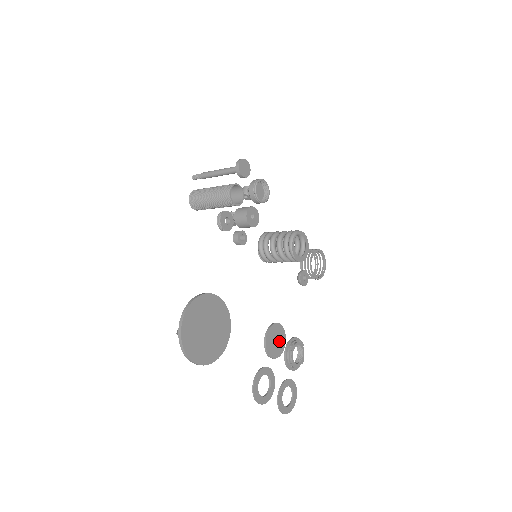
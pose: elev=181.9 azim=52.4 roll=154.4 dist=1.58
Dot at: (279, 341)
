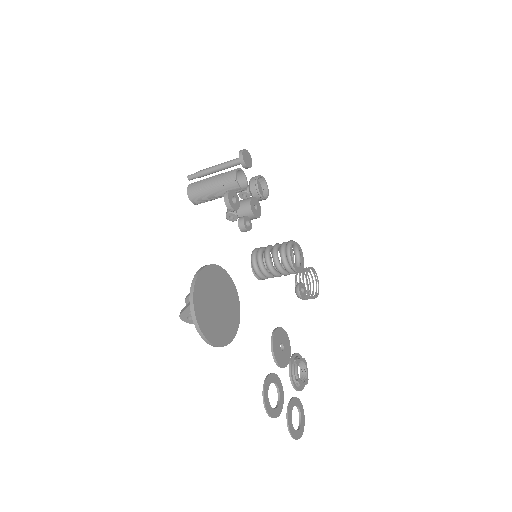
Dot at: (285, 349)
